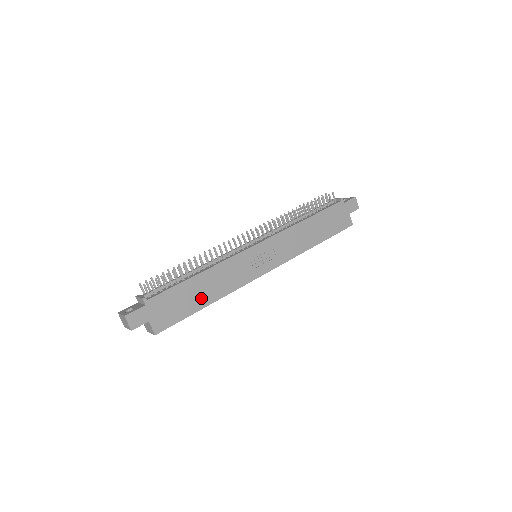
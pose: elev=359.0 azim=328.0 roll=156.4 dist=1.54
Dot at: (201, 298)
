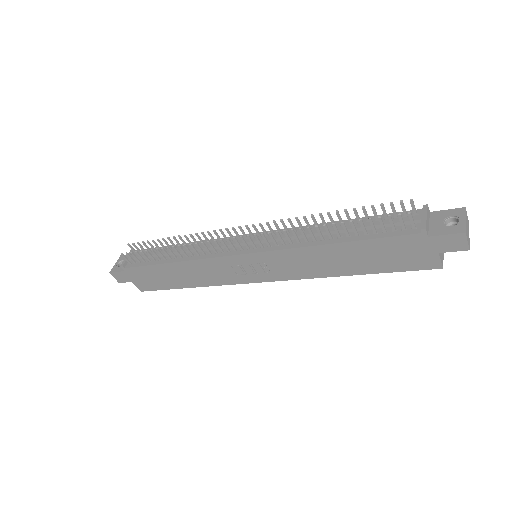
Dot at: (179, 281)
